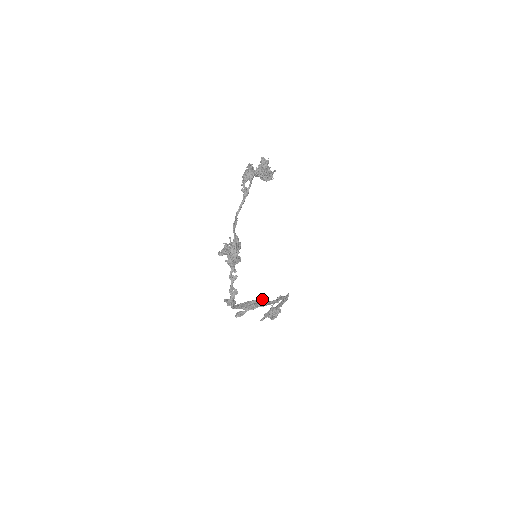
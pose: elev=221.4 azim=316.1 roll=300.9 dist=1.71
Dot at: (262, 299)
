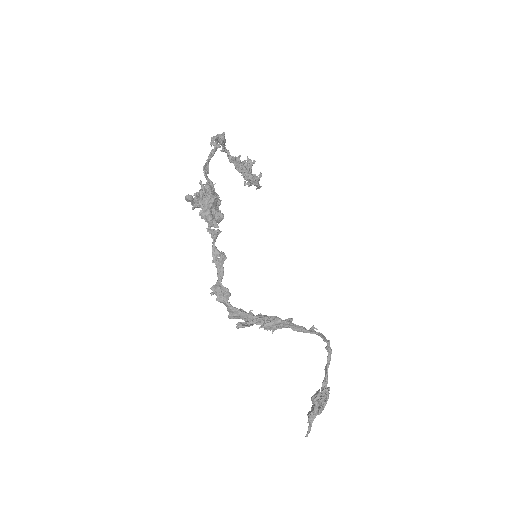
Dot at: occluded
